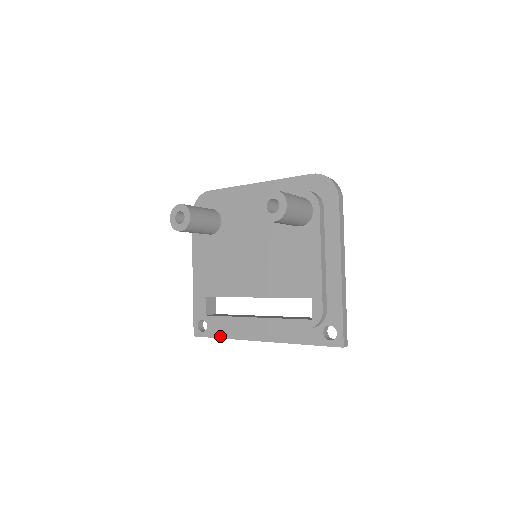
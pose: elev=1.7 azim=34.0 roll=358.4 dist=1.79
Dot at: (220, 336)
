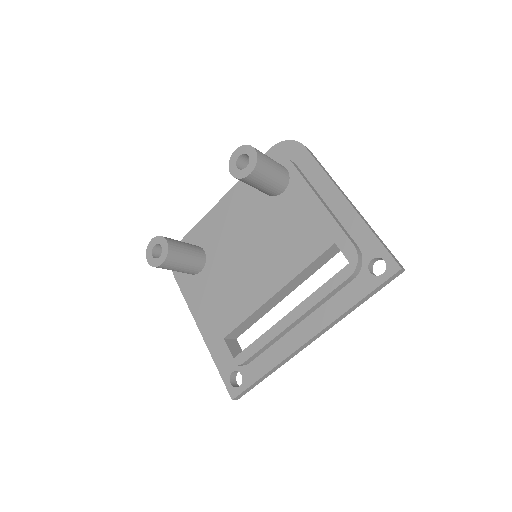
Dot at: (261, 373)
